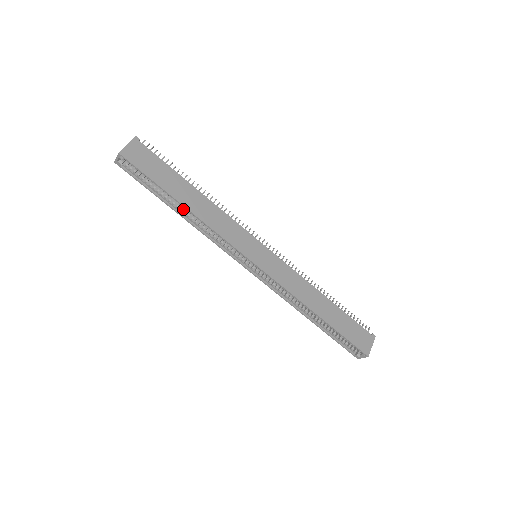
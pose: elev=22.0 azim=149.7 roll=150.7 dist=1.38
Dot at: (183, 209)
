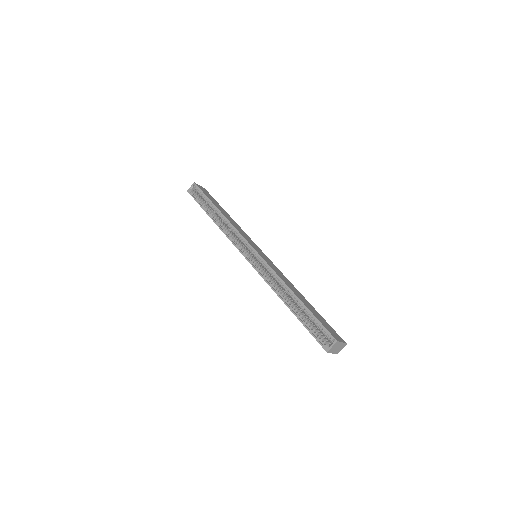
Dot at: (216, 220)
